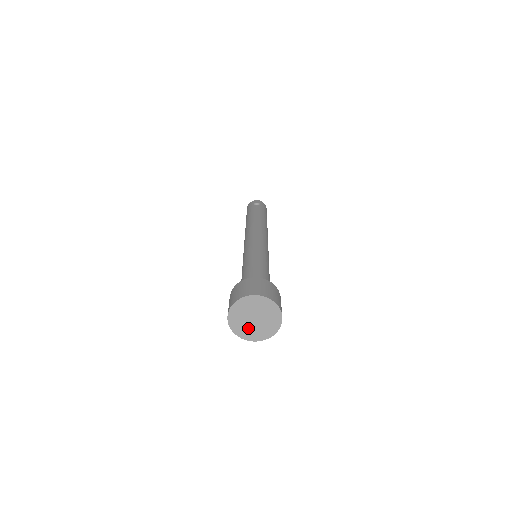
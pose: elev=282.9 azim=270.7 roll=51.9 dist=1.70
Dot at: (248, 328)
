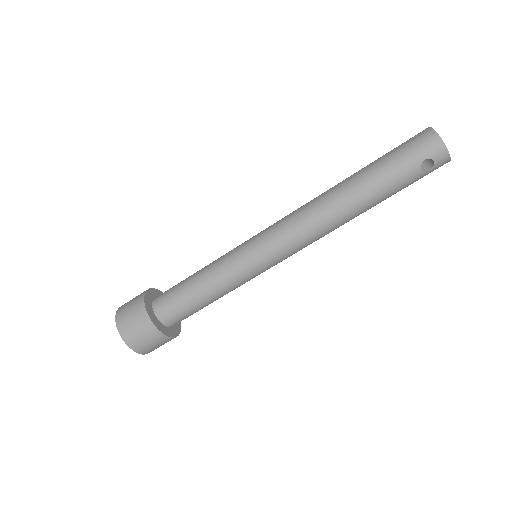
Dot at: occluded
